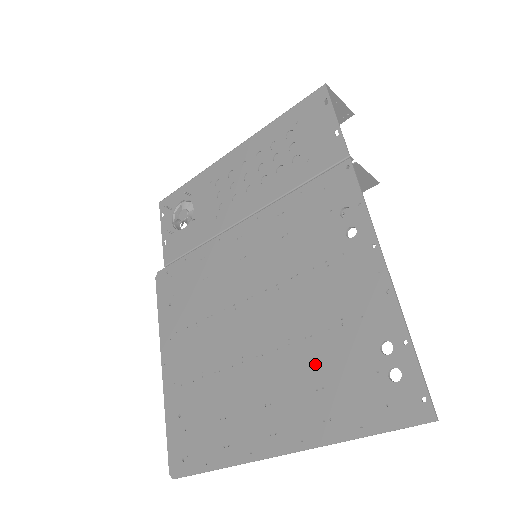
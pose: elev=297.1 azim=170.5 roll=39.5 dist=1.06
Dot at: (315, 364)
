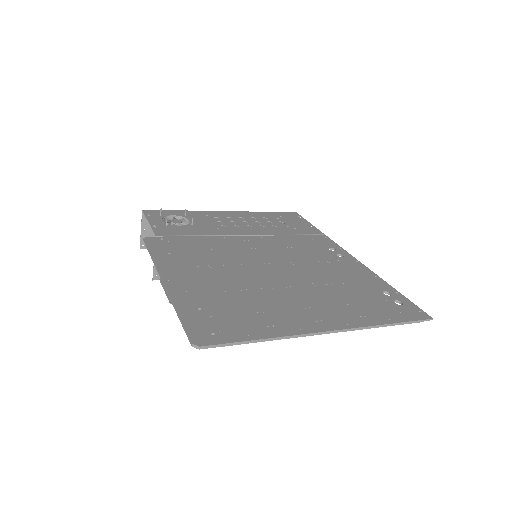
Dot at: (341, 294)
